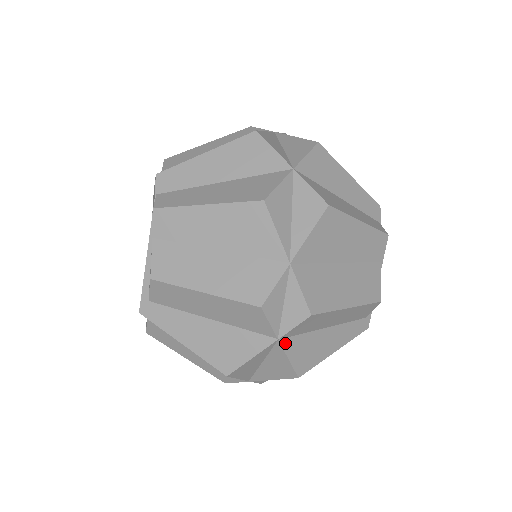
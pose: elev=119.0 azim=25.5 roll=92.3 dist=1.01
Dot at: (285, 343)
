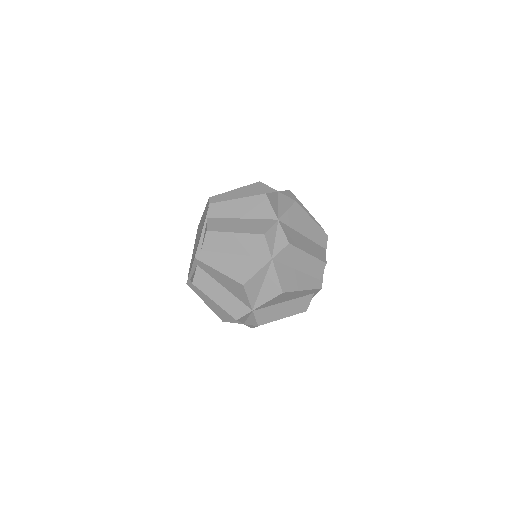
Dot at: (276, 264)
